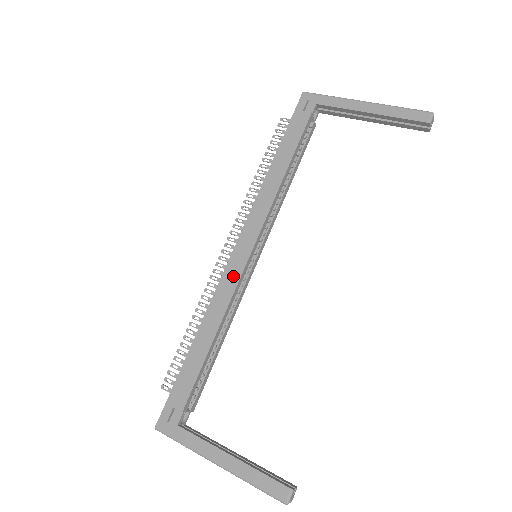
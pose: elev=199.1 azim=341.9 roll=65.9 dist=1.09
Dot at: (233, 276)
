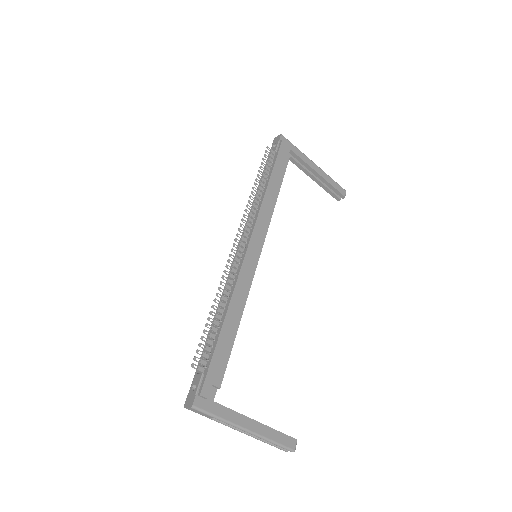
Dot at: (250, 270)
